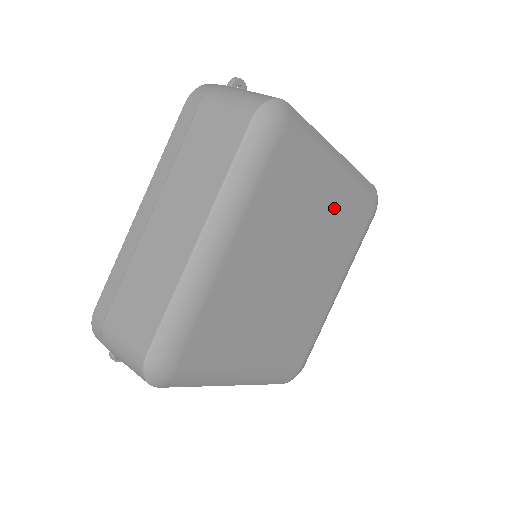
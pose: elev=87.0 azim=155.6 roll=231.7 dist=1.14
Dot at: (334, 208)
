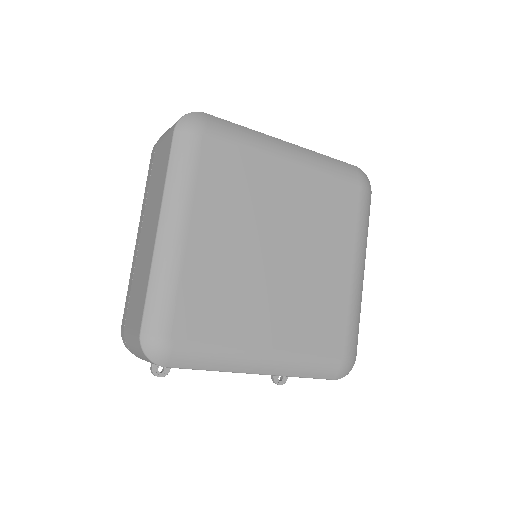
Dot at: (301, 187)
